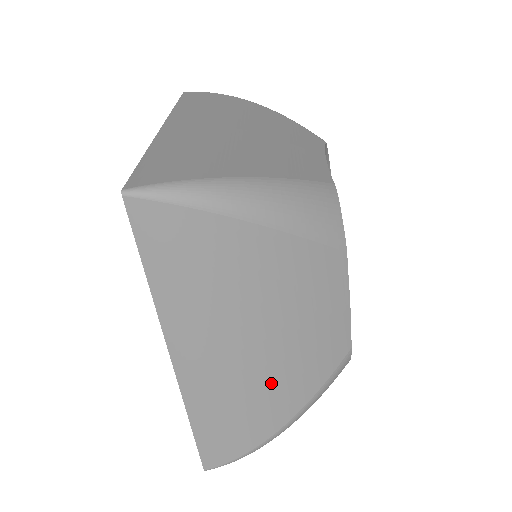
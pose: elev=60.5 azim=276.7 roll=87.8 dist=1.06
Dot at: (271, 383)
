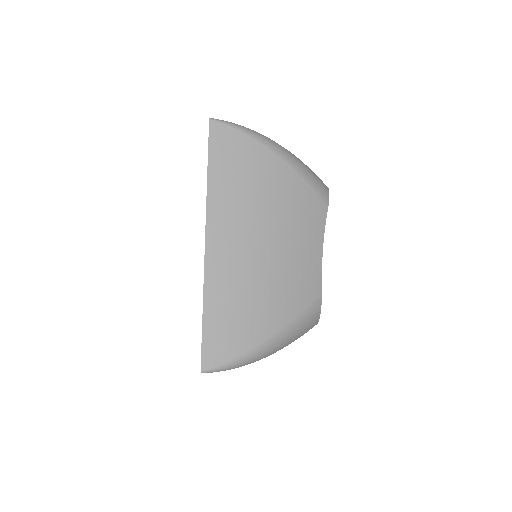
Dot at: occluded
